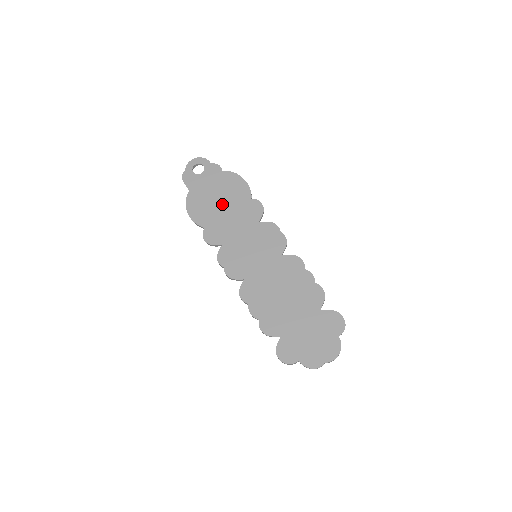
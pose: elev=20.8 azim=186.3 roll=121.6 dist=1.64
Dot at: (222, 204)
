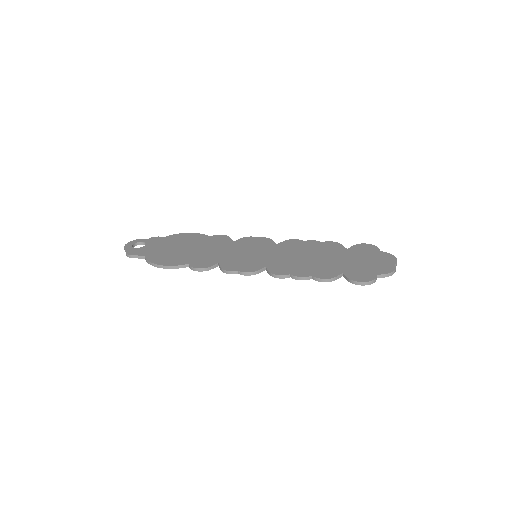
Dot at: (187, 248)
